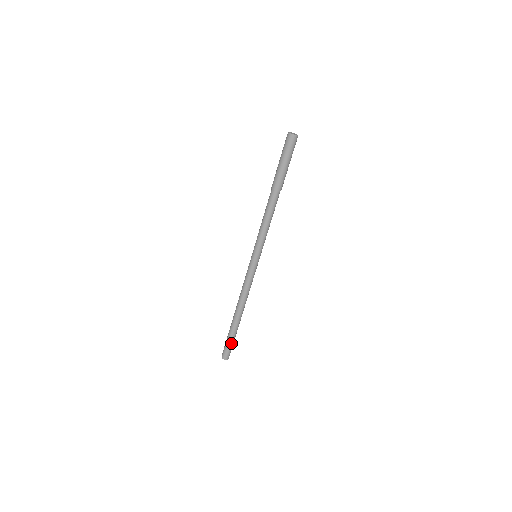
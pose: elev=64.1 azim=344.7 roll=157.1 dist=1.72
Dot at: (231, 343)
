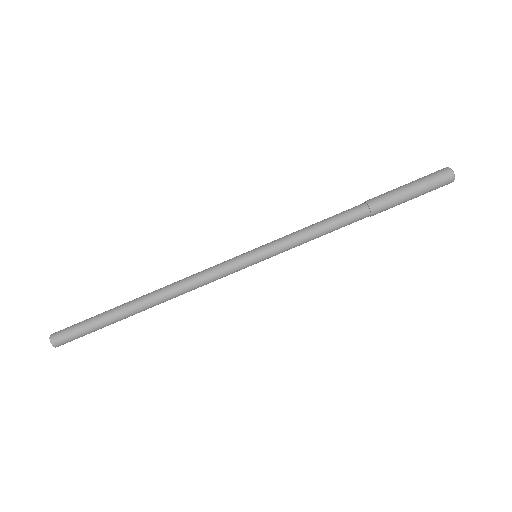
Dot at: (90, 331)
